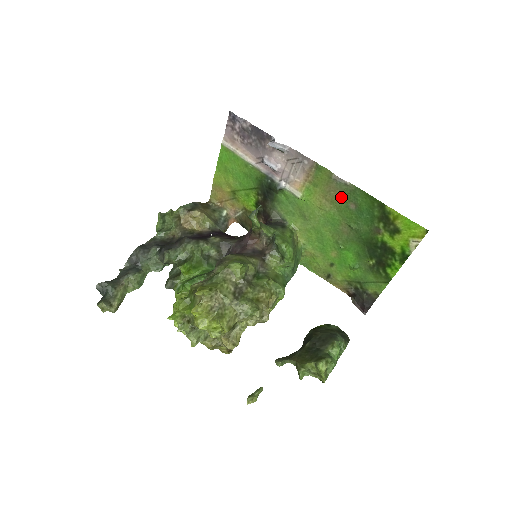
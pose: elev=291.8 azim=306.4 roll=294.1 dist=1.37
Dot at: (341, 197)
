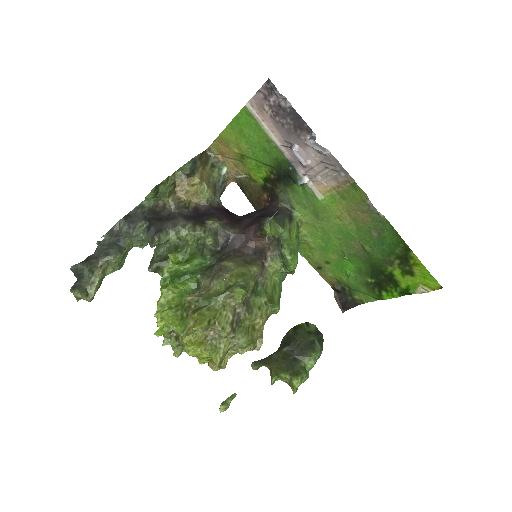
Dot at: (367, 221)
